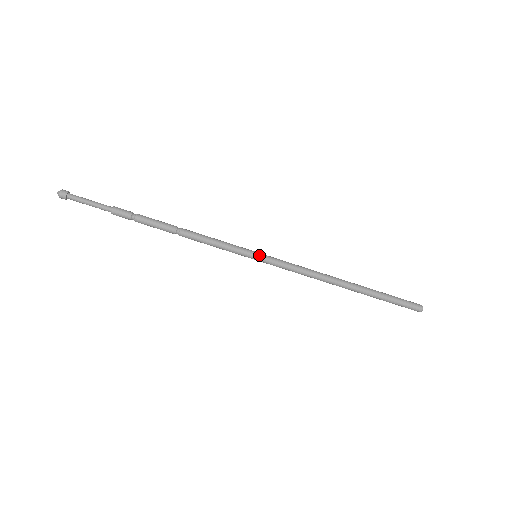
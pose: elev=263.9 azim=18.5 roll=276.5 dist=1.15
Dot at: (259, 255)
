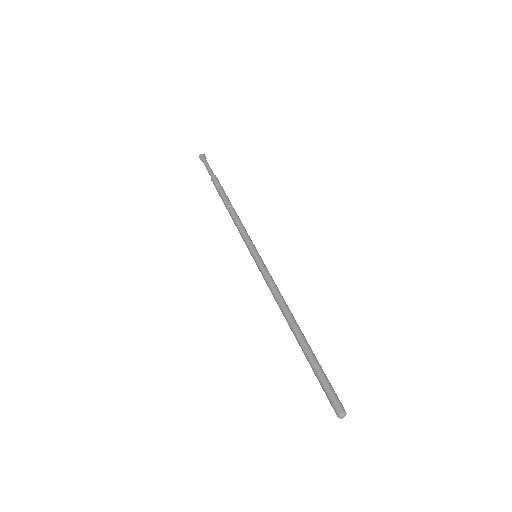
Dot at: (258, 255)
